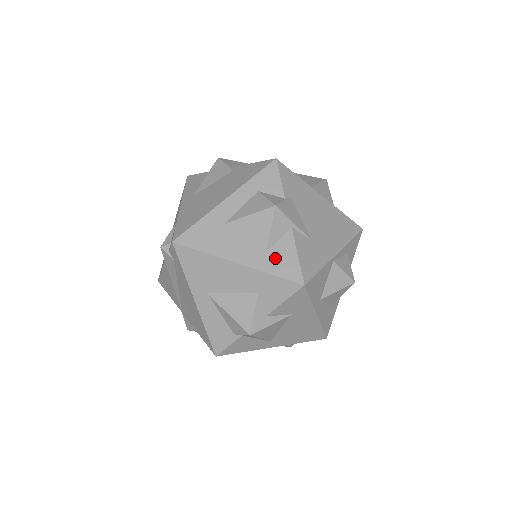
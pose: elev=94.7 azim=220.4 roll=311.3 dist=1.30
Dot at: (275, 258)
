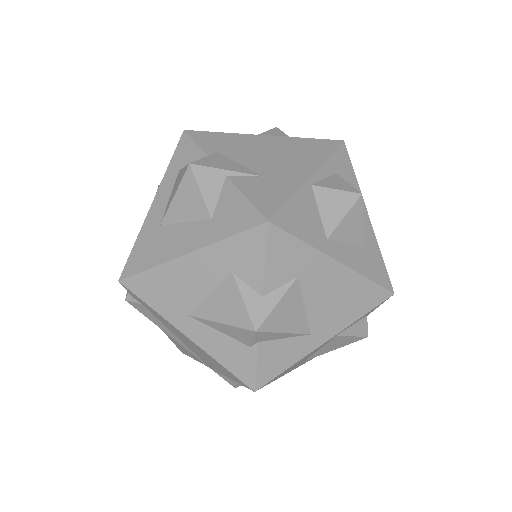
Dot at: (223, 218)
